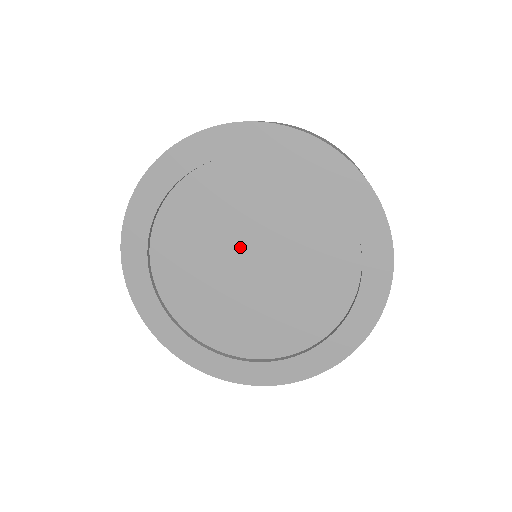
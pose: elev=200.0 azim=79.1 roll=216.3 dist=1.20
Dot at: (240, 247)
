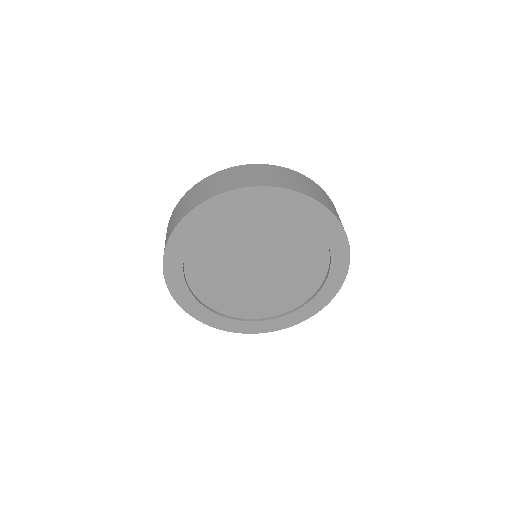
Dot at: (258, 256)
